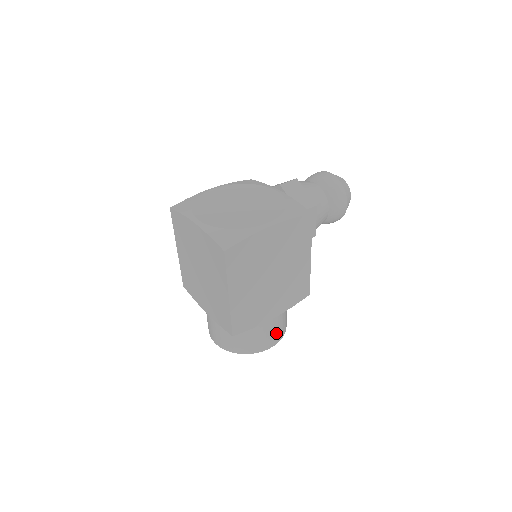
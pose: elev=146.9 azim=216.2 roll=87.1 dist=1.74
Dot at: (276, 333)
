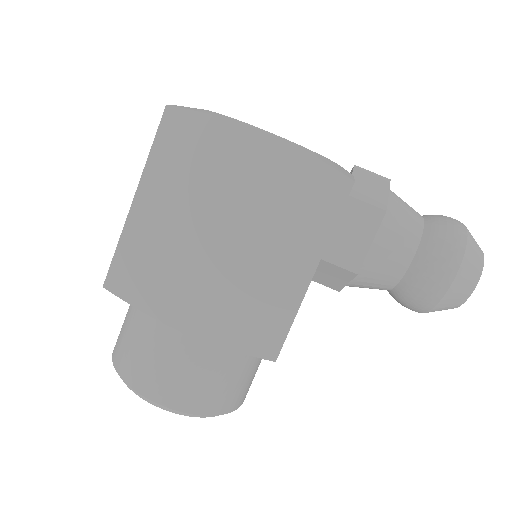
Dot at: (181, 383)
